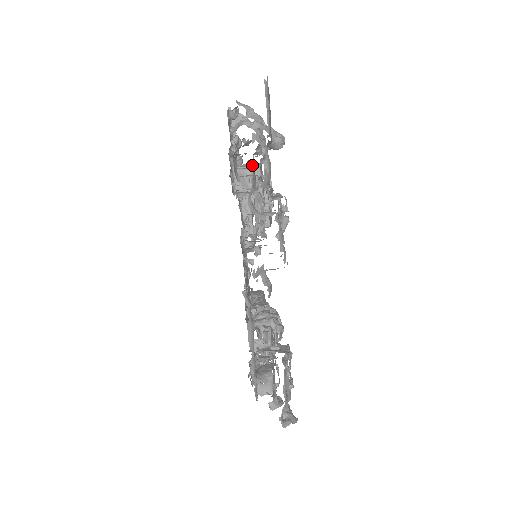
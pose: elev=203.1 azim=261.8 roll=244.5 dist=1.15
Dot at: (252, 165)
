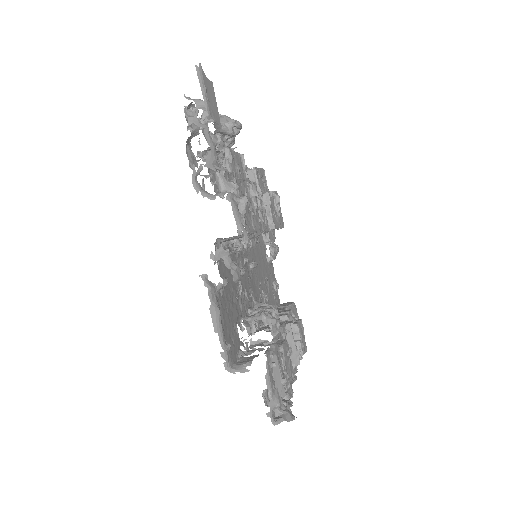
Dot at: occluded
